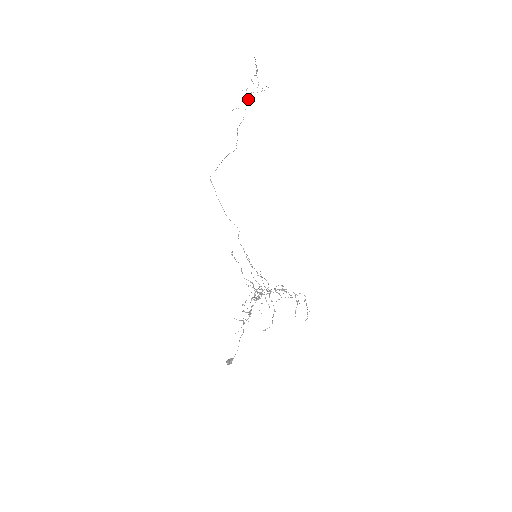
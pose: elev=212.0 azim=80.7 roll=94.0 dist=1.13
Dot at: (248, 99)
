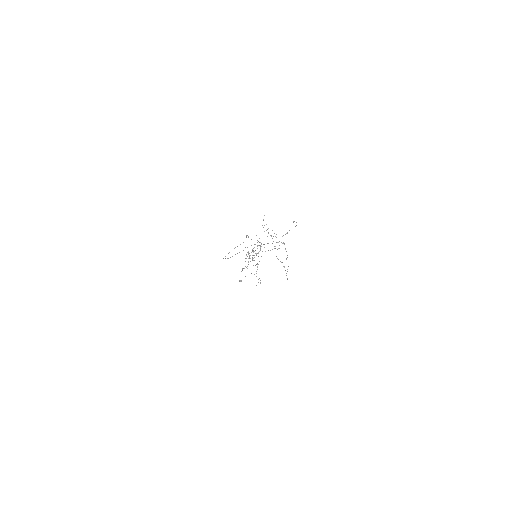
Dot at: occluded
